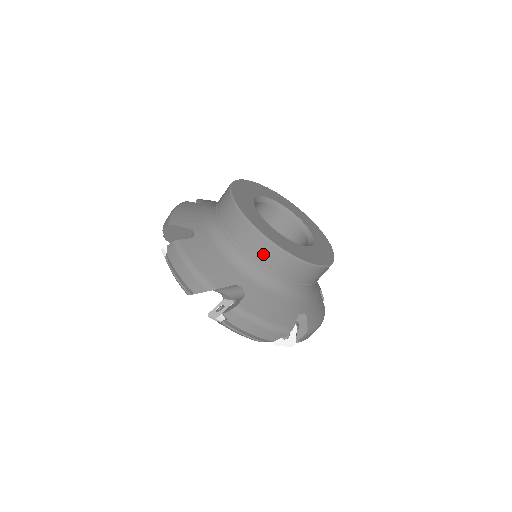
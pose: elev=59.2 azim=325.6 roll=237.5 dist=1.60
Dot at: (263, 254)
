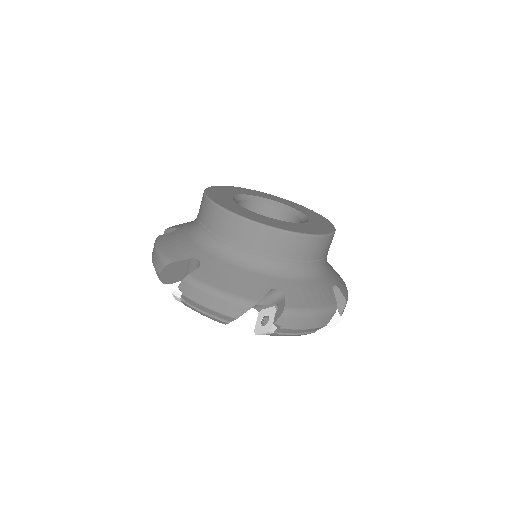
Dot at: (281, 247)
